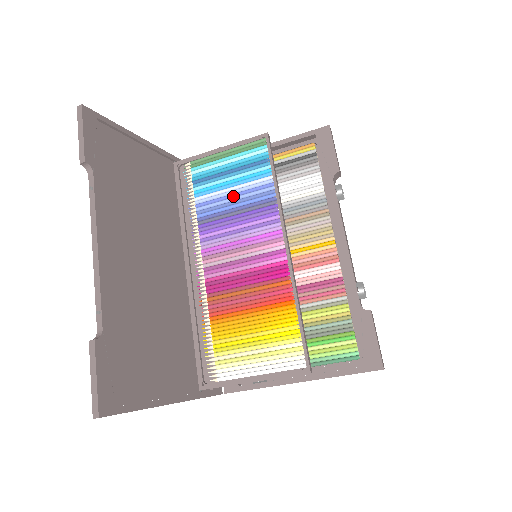
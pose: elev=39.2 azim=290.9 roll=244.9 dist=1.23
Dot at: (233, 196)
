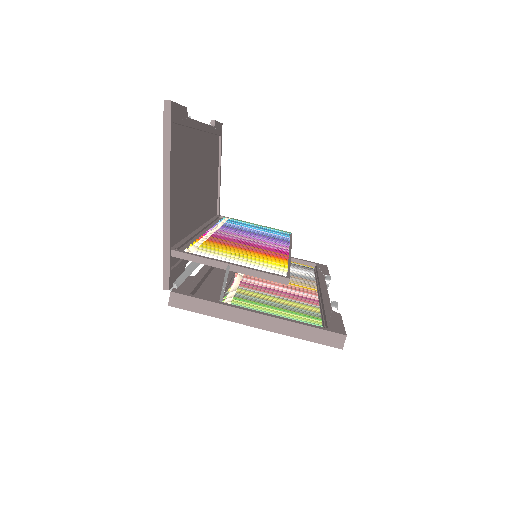
Dot at: (256, 231)
